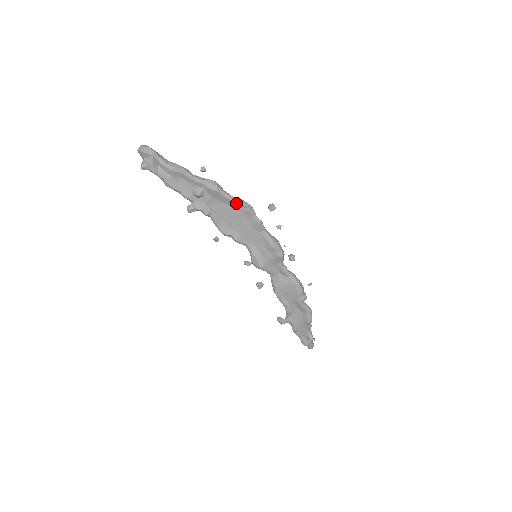
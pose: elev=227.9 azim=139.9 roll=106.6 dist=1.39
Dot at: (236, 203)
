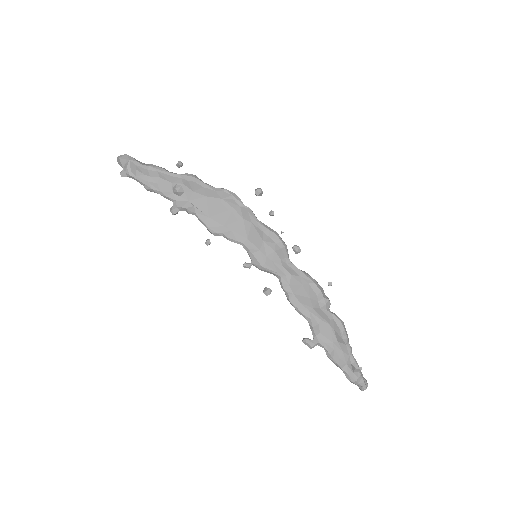
Dot at: (218, 193)
